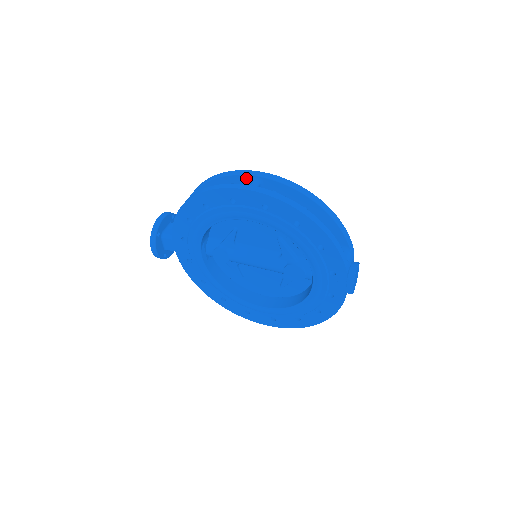
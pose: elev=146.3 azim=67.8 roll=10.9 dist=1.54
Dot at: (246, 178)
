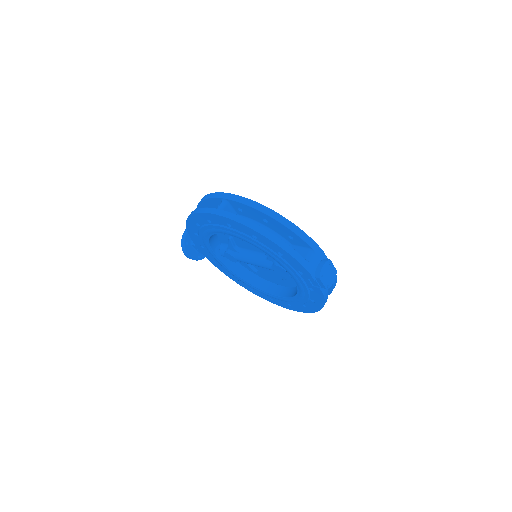
Dot at: (218, 200)
